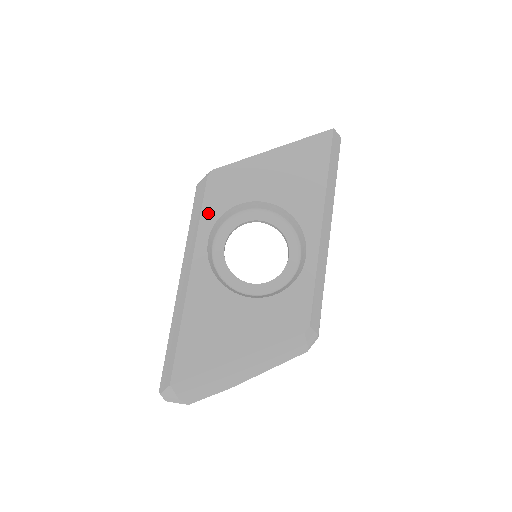
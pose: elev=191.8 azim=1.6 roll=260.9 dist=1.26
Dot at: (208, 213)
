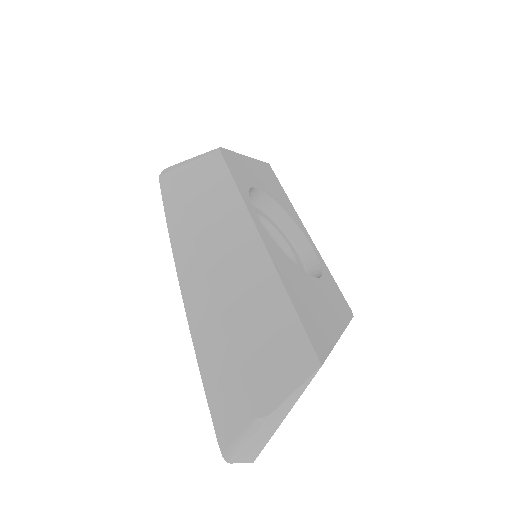
Dot at: (239, 183)
